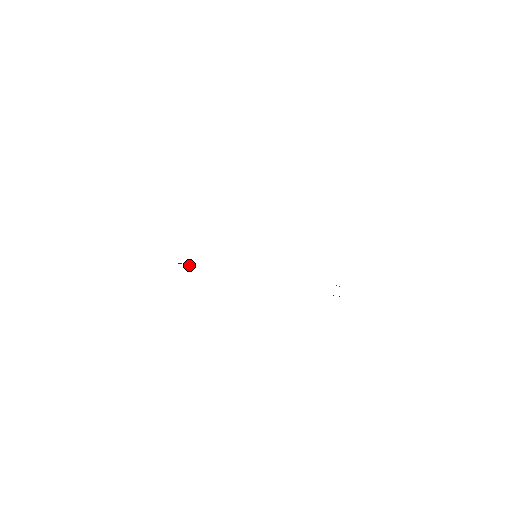
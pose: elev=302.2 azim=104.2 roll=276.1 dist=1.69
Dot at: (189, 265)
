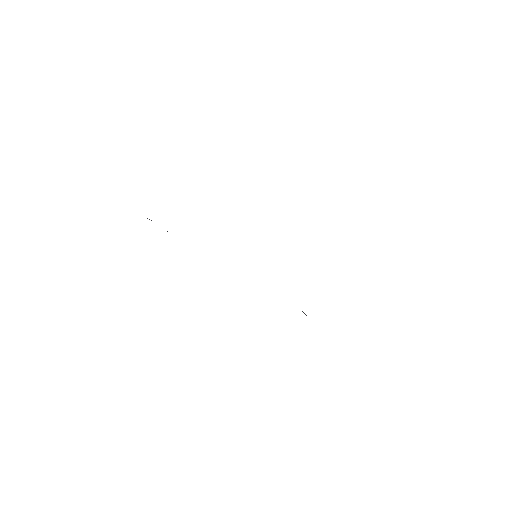
Dot at: occluded
